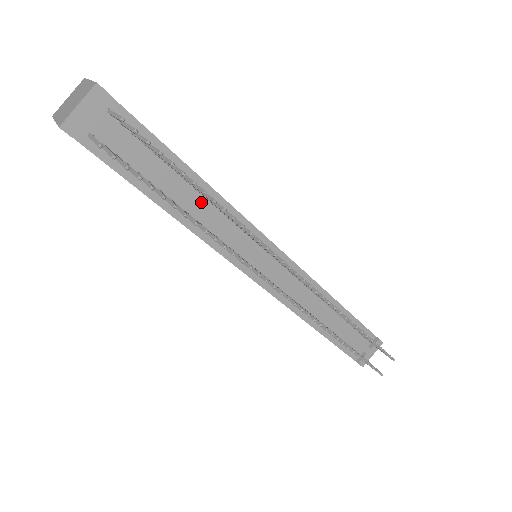
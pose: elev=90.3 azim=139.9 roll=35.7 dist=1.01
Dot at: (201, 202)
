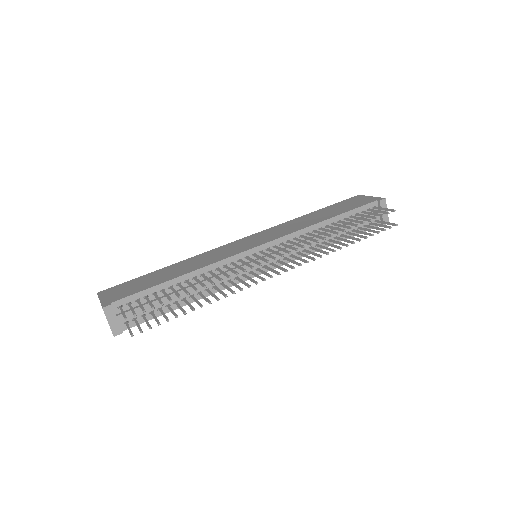
Dot at: occluded
